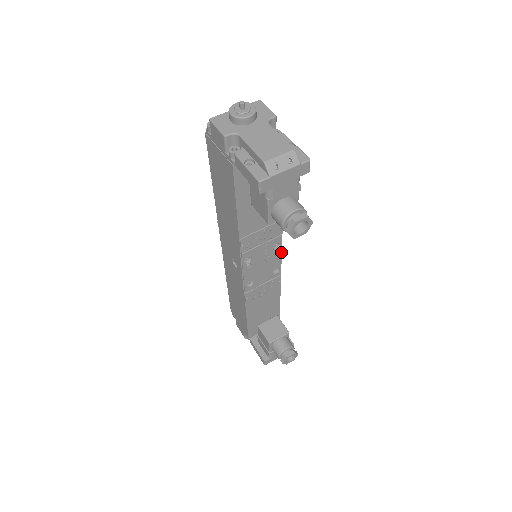
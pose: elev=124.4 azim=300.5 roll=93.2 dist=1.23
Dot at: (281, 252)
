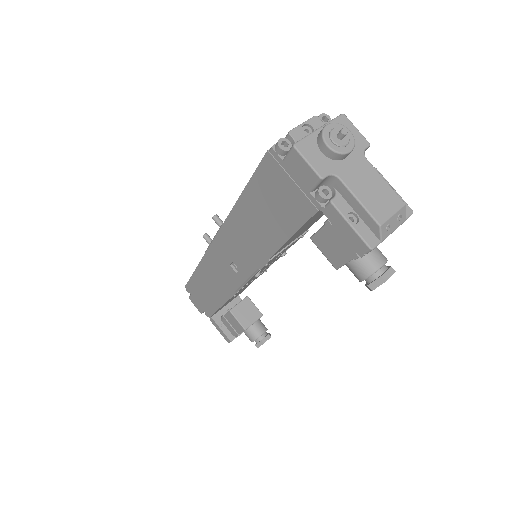
Dot at: occluded
